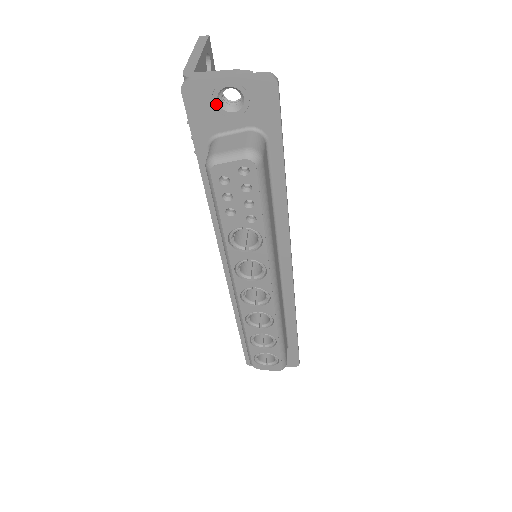
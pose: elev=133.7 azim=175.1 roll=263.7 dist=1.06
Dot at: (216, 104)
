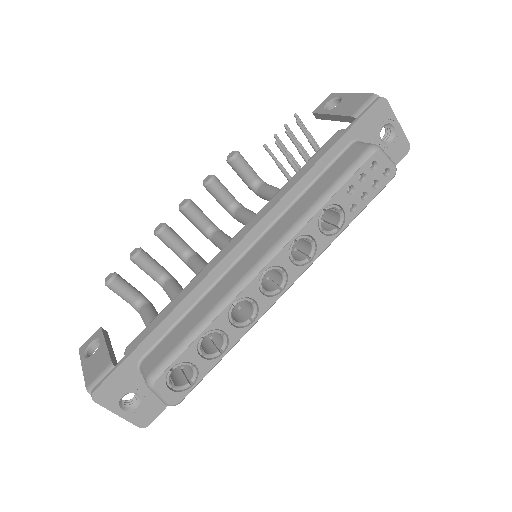
Dot at: (381, 127)
